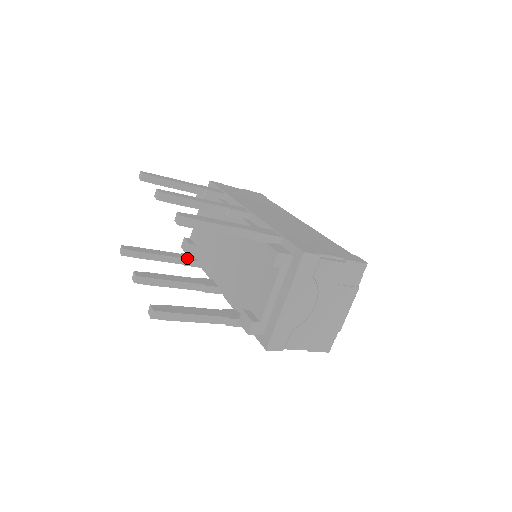
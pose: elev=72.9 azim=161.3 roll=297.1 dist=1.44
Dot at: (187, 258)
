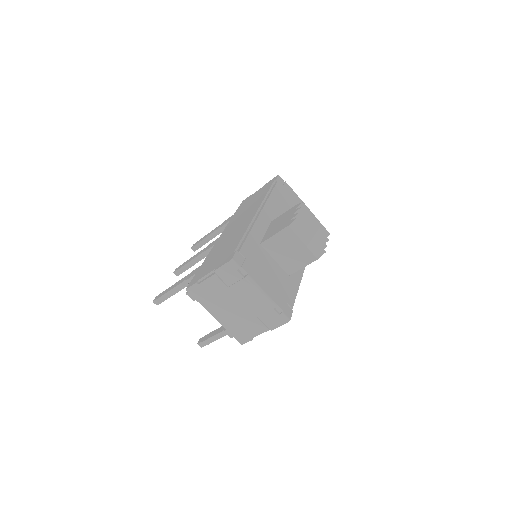
Dot at: occluded
